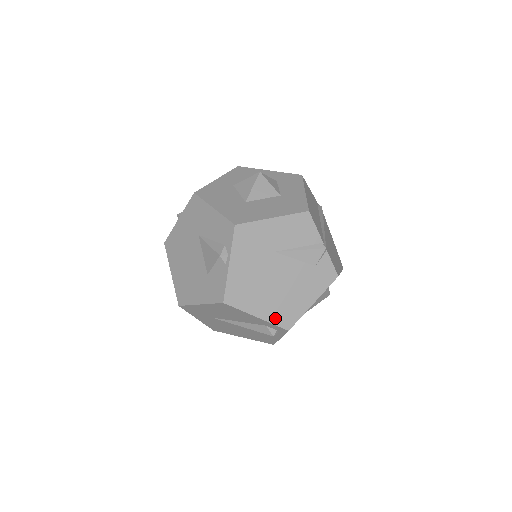
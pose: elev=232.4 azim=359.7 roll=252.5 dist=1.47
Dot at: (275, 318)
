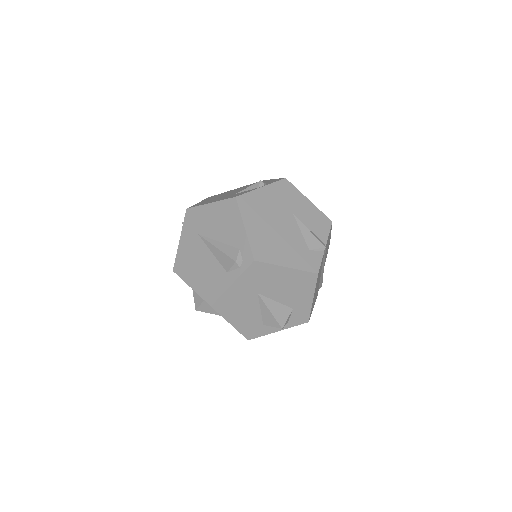
Dot at: (255, 243)
